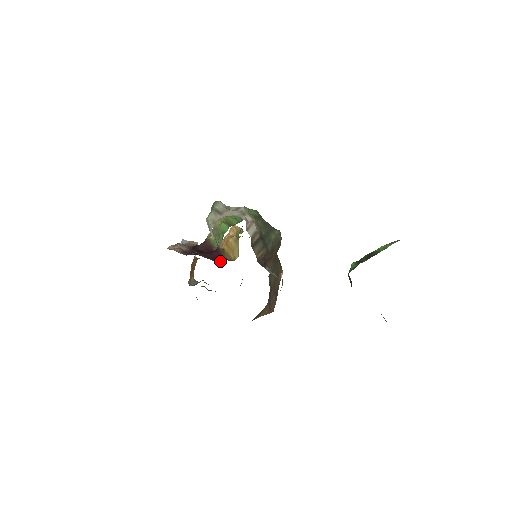
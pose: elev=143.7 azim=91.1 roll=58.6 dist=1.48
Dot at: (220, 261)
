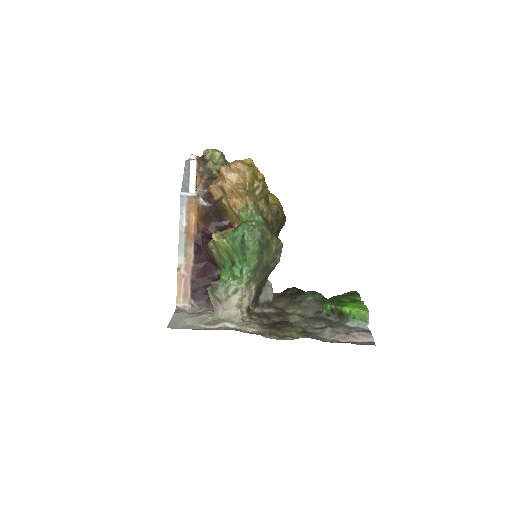
Dot at: occluded
